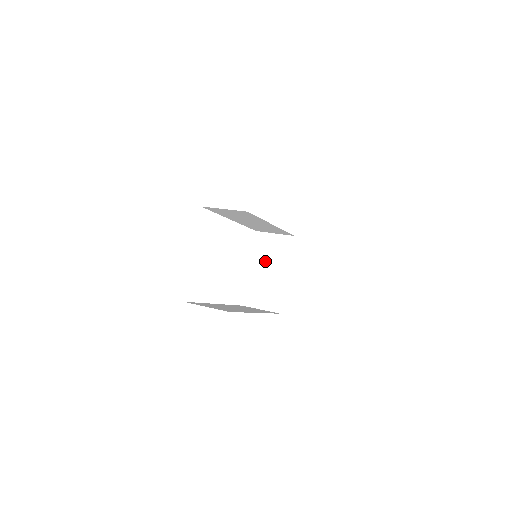
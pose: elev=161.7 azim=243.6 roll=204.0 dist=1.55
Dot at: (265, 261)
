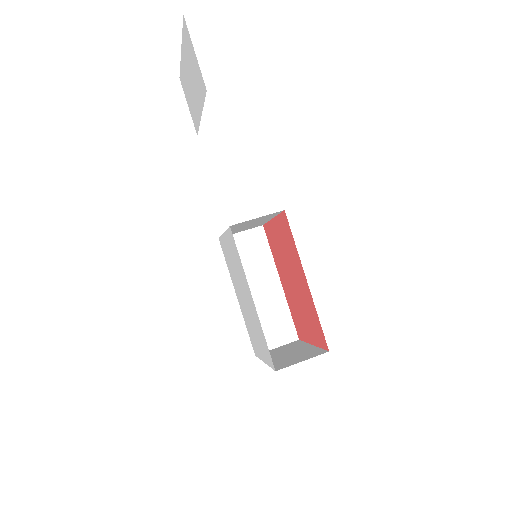
Dot at: occluded
